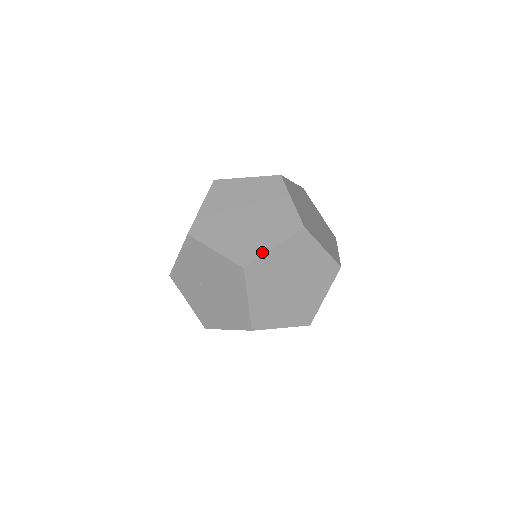
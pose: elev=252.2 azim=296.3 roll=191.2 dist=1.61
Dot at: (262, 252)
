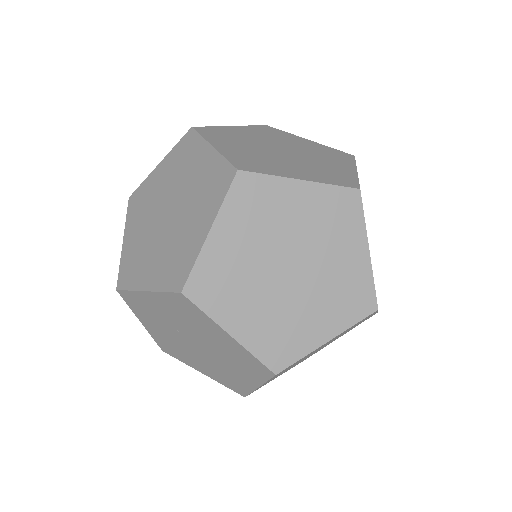
Dot at: (308, 348)
